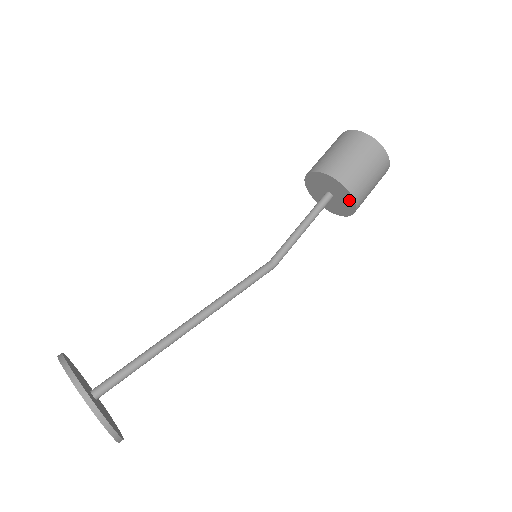
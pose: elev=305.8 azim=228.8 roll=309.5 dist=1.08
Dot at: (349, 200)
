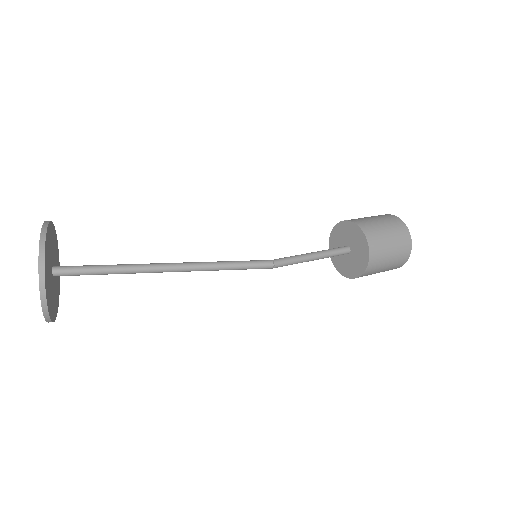
Dot at: (358, 233)
